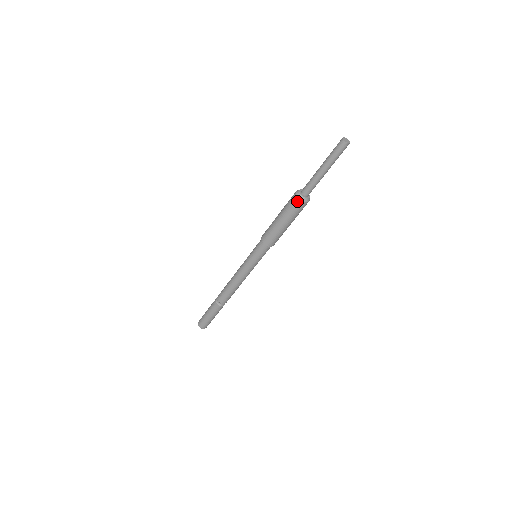
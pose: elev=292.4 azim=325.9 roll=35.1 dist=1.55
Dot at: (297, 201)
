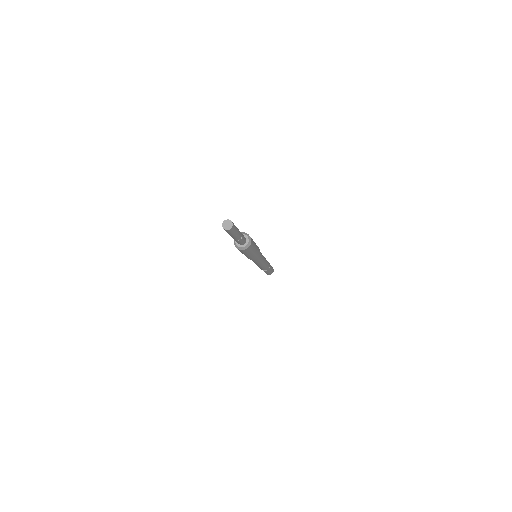
Dot at: occluded
